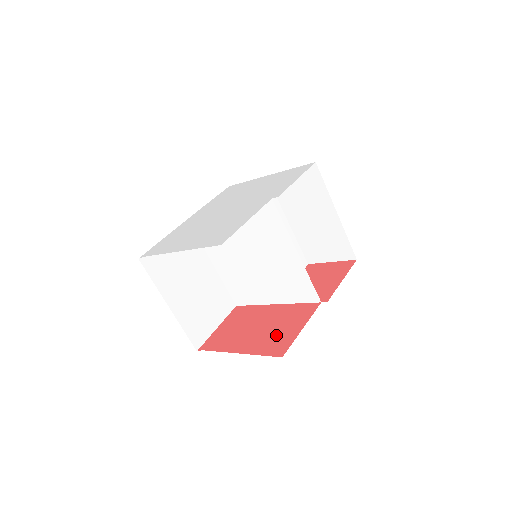
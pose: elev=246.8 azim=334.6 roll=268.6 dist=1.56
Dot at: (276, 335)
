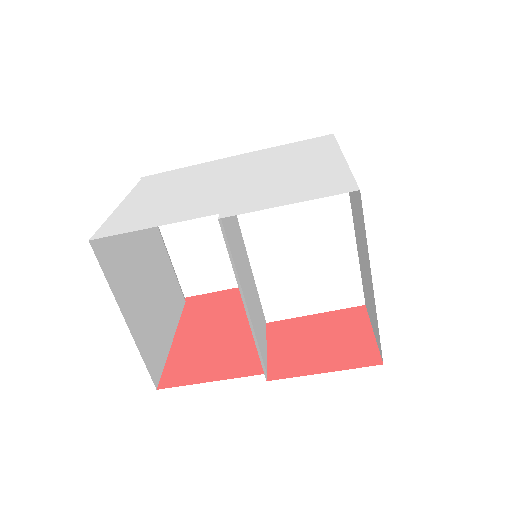
Dot at: (200, 358)
